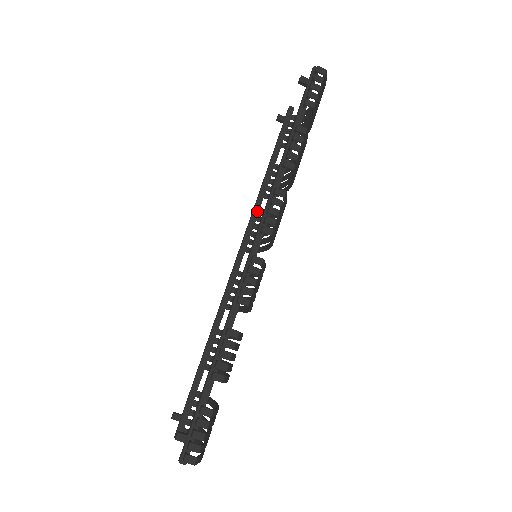
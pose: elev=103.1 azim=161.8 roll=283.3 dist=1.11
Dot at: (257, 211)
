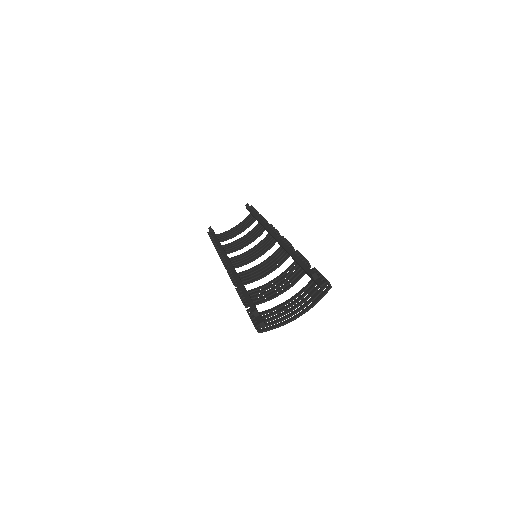
Dot at: occluded
